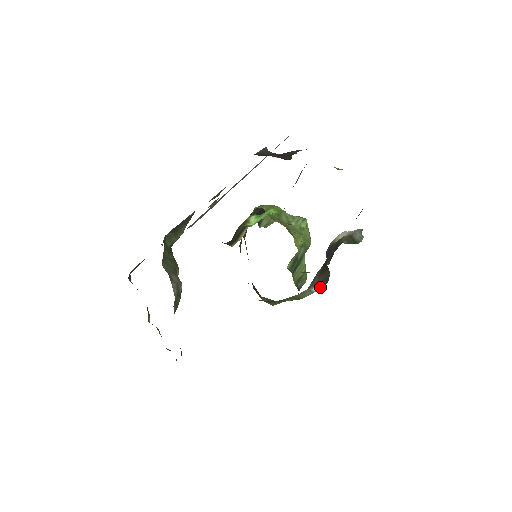
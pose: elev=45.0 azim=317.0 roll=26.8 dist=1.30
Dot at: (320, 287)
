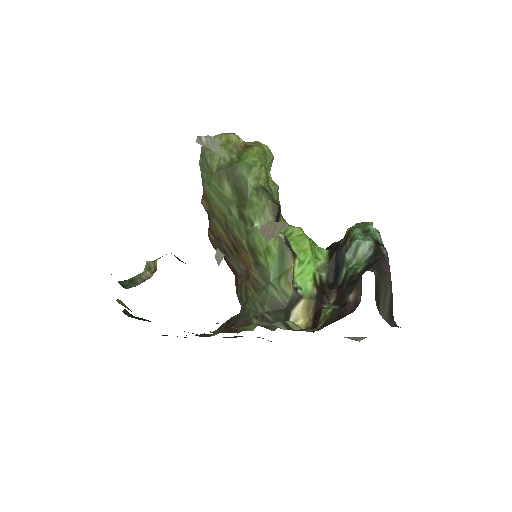
Dot at: occluded
